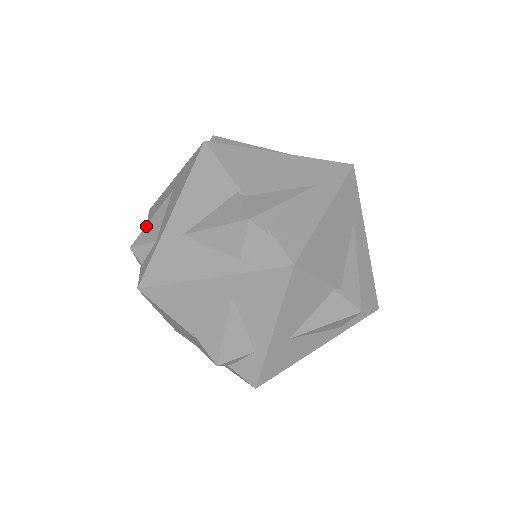
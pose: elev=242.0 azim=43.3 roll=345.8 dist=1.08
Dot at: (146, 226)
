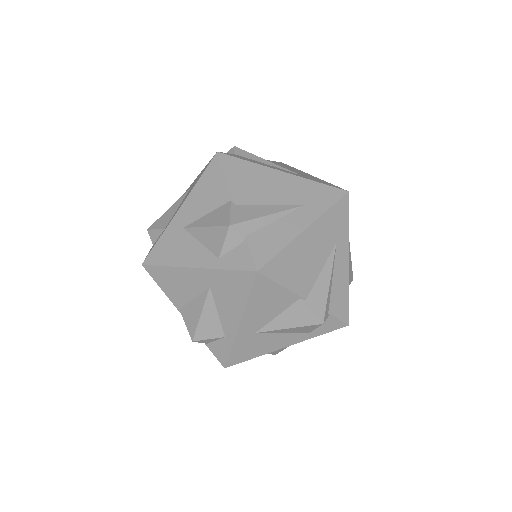
Dot at: (199, 323)
